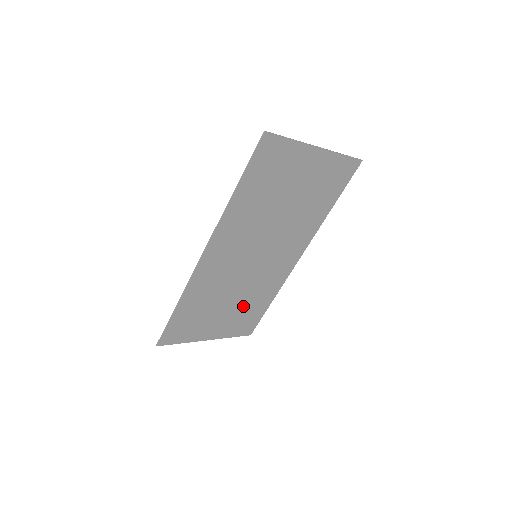
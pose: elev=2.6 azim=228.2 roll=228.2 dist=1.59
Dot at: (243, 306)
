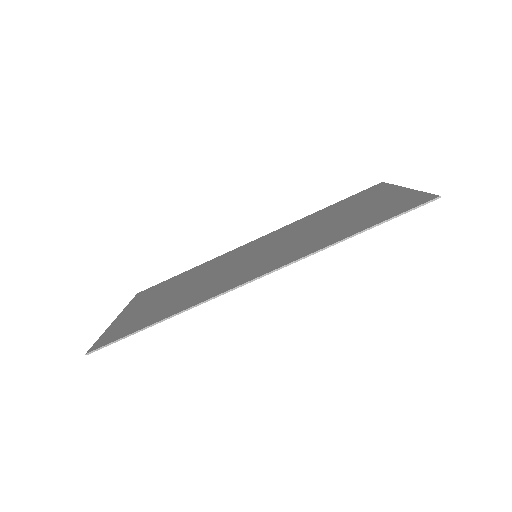
Dot at: (179, 284)
